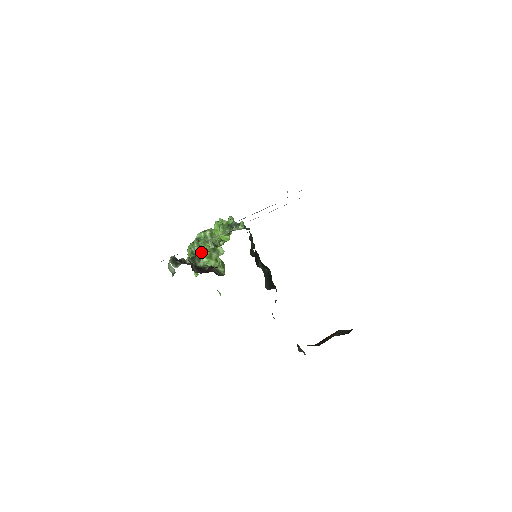
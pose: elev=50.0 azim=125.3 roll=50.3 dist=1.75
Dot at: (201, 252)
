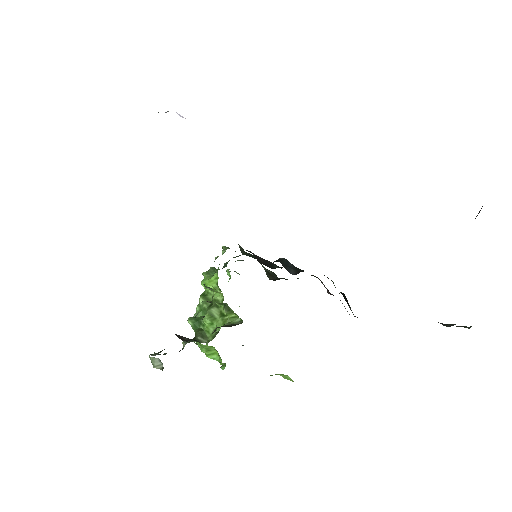
Dot at: (202, 325)
